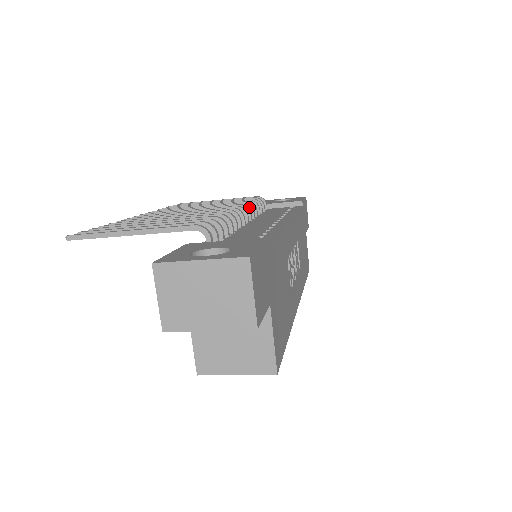
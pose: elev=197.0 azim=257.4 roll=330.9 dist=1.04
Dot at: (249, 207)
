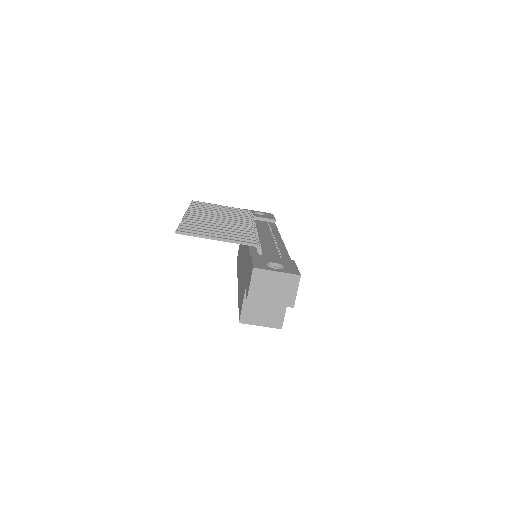
Dot at: occluded
